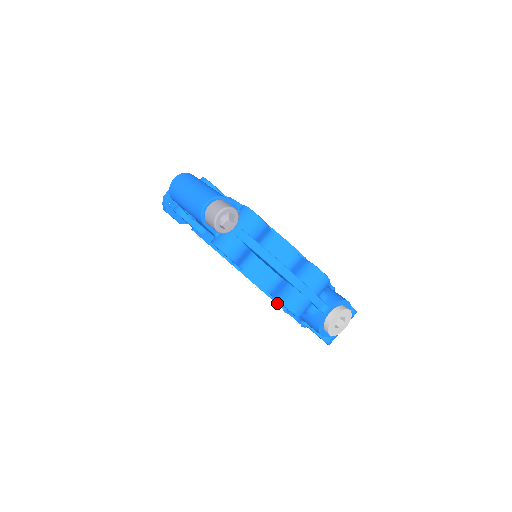
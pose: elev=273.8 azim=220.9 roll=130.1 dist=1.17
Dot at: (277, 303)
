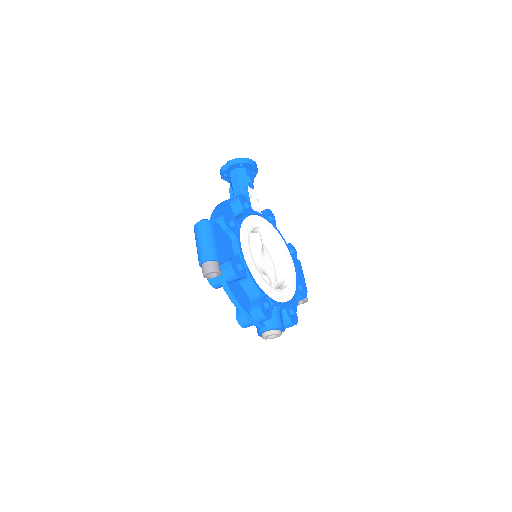
Dot at: occluded
